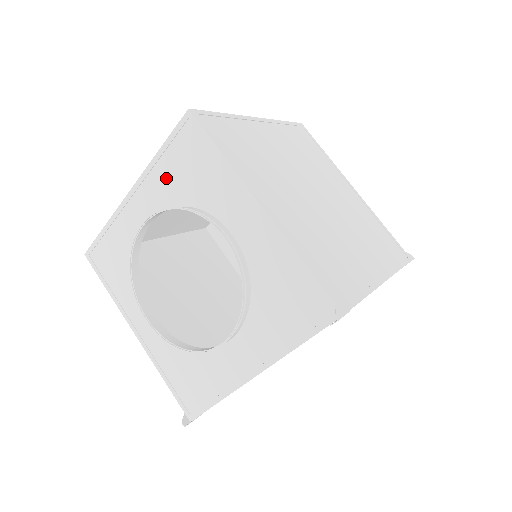
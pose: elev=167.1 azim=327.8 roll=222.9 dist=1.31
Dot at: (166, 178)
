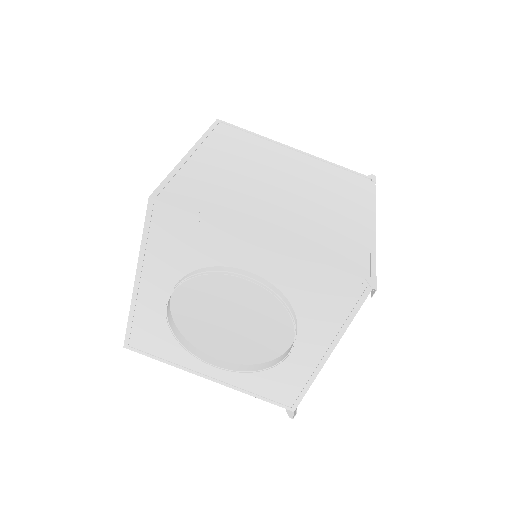
Dot at: (162, 258)
